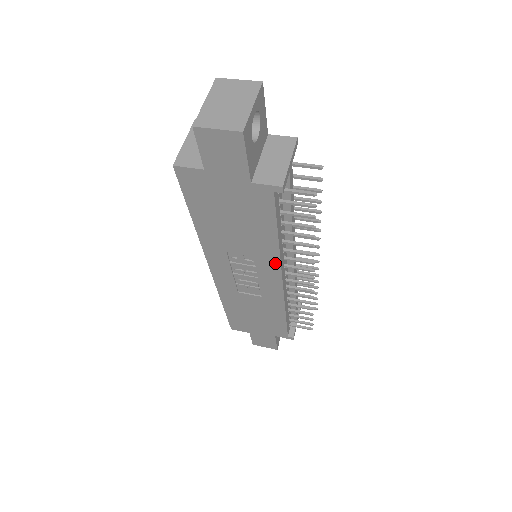
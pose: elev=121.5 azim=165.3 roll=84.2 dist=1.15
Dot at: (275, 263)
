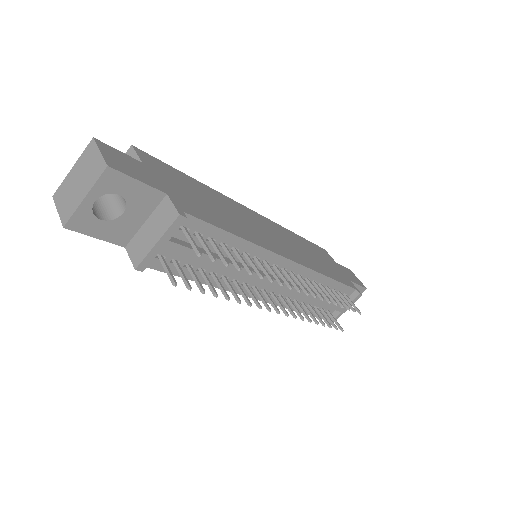
Dot at: occluded
